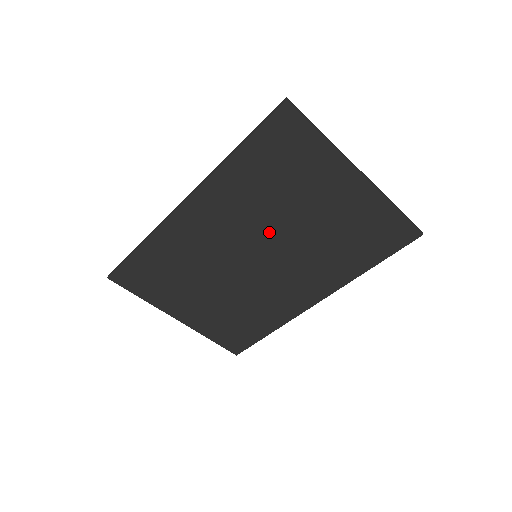
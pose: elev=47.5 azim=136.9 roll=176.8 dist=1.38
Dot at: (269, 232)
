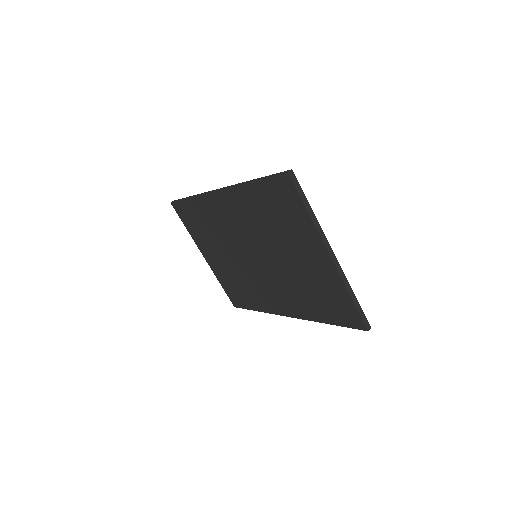
Dot at: (265, 248)
